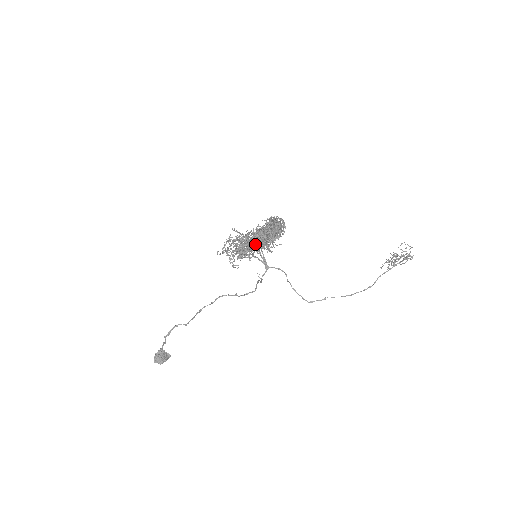
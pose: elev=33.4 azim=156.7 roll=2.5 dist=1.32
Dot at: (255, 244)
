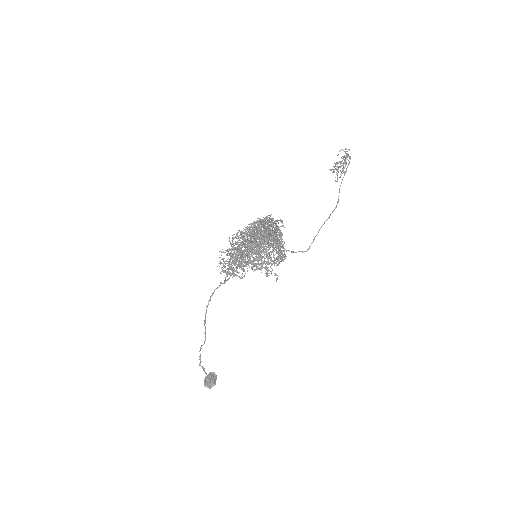
Dot at: occluded
